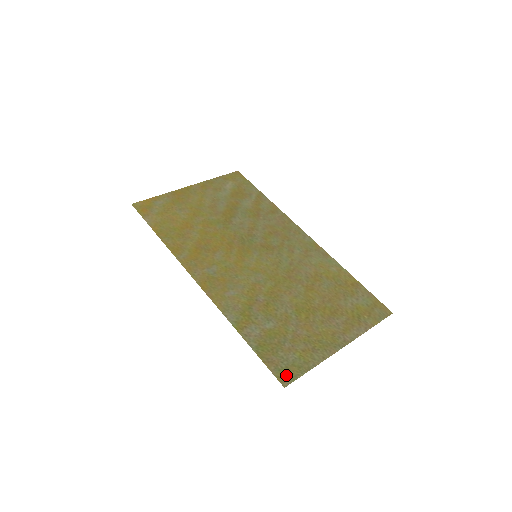
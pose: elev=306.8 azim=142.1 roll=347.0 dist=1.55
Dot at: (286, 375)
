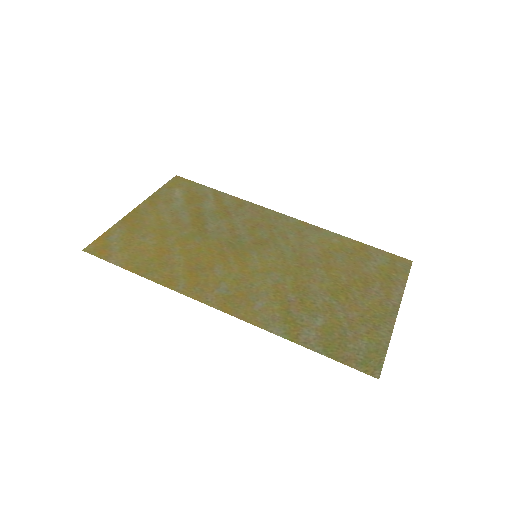
Dot at: (371, 366)
